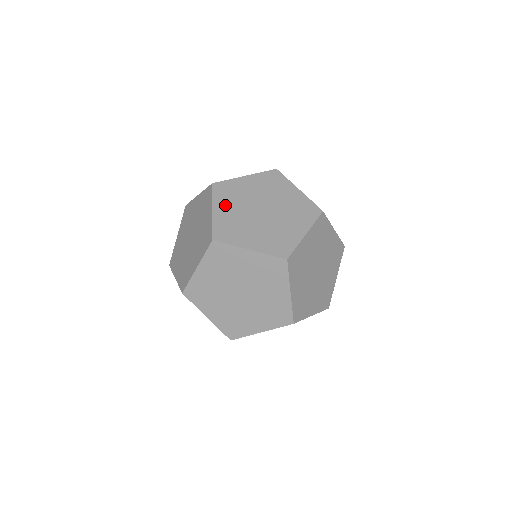
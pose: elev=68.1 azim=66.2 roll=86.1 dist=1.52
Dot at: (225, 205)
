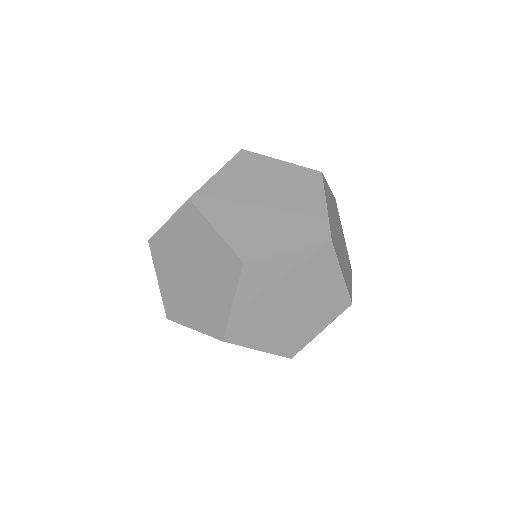
Dot at: occluded
